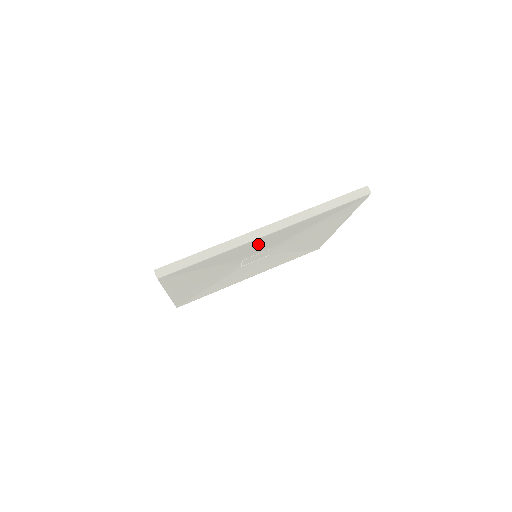
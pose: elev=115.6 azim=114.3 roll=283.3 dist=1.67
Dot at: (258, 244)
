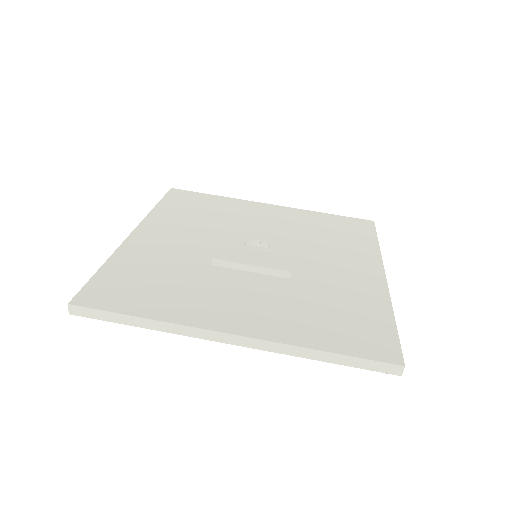
Dot at: occluded
